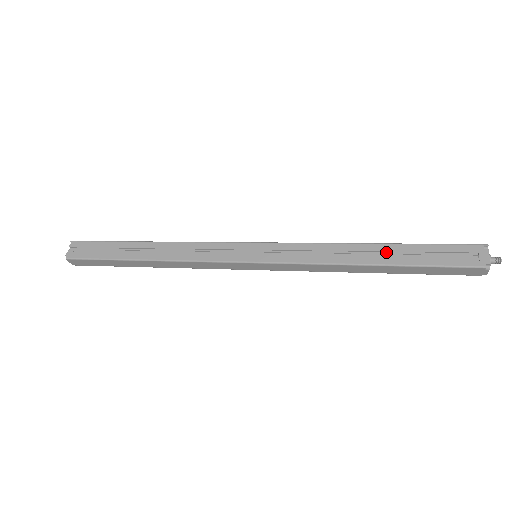
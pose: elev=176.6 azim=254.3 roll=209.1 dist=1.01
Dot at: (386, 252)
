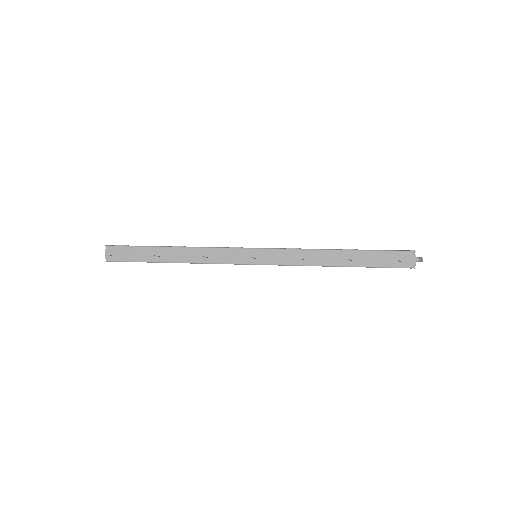
Dot at: (349, 256)
